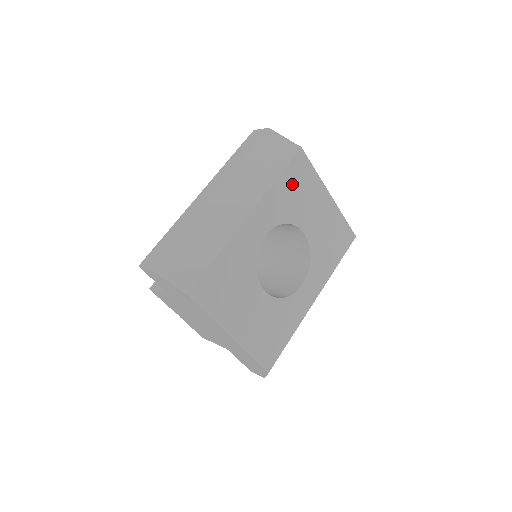
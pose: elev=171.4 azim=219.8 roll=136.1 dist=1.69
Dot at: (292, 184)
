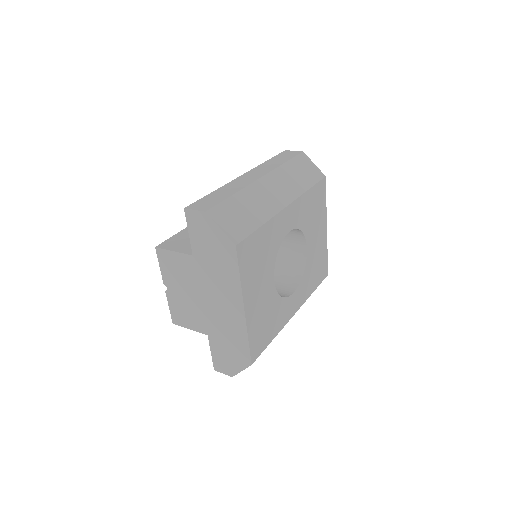
Dot at: (313, 201)
